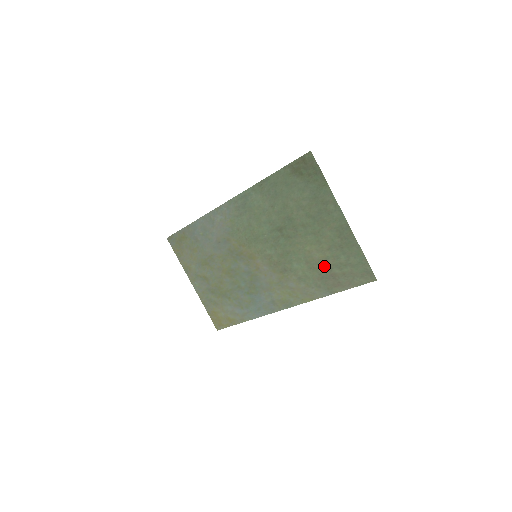
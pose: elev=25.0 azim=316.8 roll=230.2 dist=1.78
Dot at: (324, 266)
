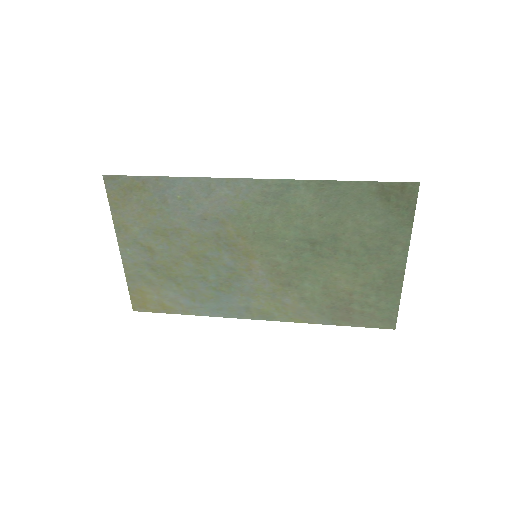
Dot at: (344, 298)
